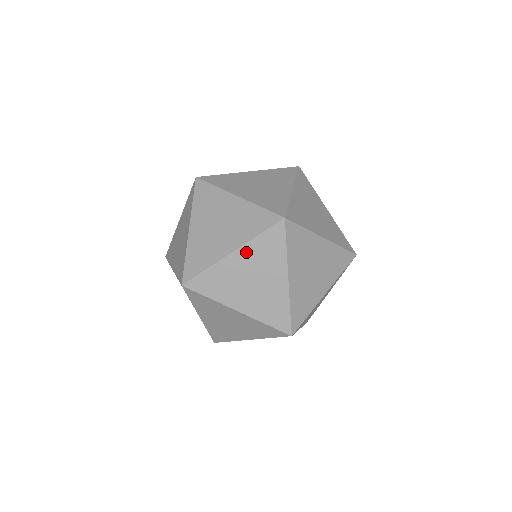
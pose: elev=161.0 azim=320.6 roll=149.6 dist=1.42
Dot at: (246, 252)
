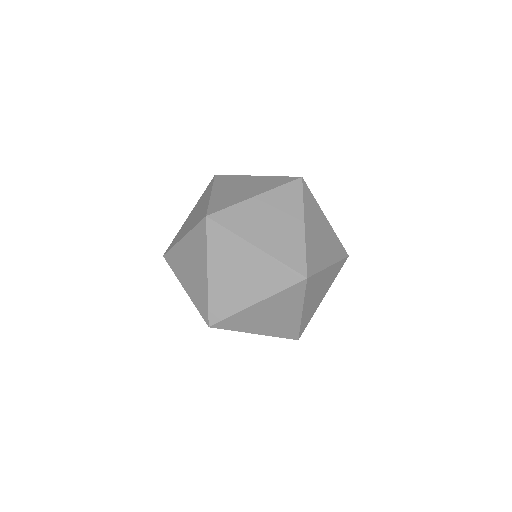
Dot at: (195, 207)
